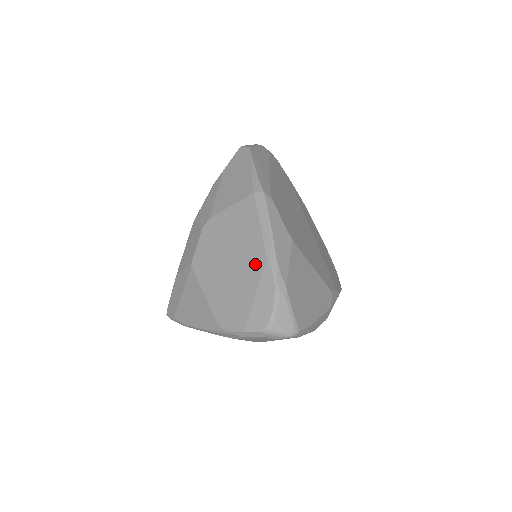
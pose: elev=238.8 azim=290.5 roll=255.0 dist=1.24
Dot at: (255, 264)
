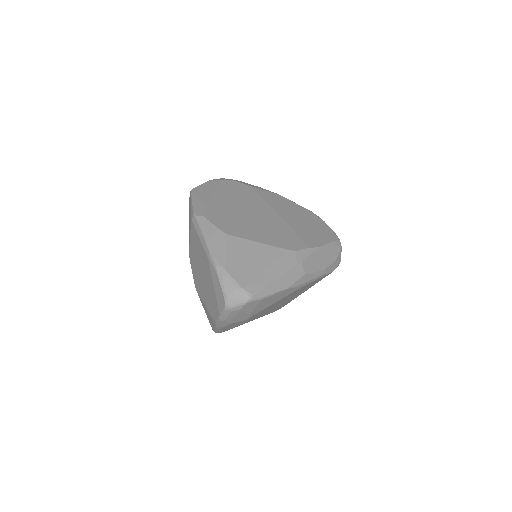
Dot at: (207, 266)
